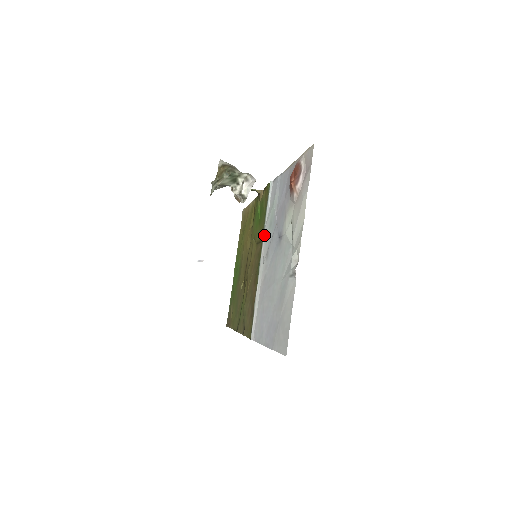
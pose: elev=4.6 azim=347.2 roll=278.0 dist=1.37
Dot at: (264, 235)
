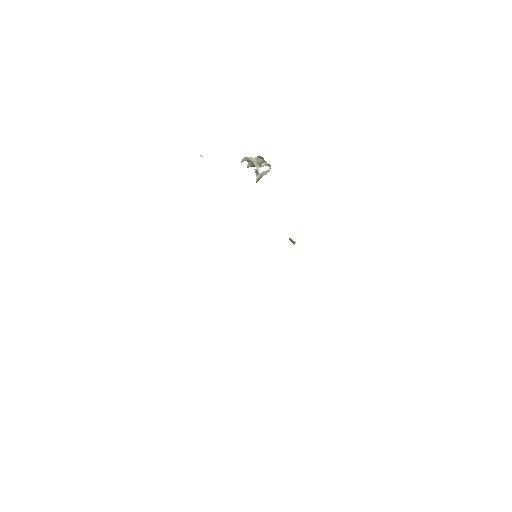
Dot at: occluded
